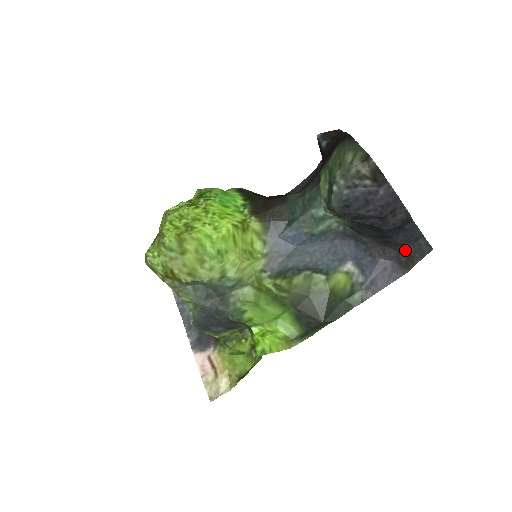
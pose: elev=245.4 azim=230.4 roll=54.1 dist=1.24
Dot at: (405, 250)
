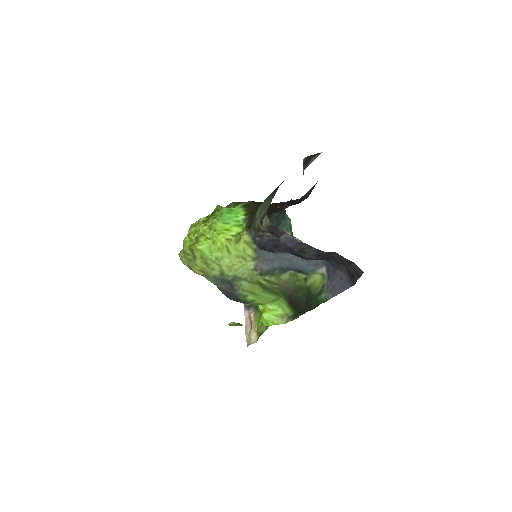
Dot at: (348, 268)
